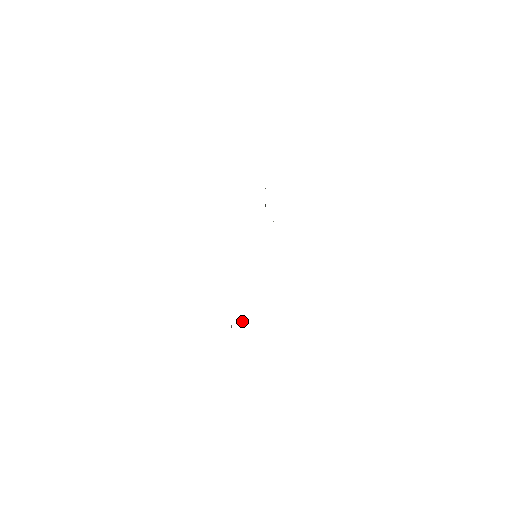
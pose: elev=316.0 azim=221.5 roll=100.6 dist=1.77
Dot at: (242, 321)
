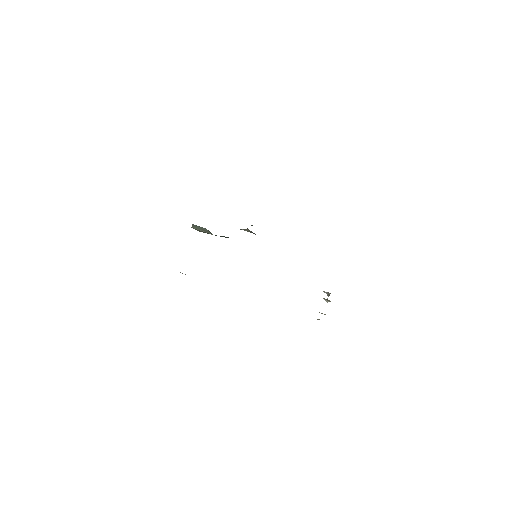
Dot at: (329, 294)
